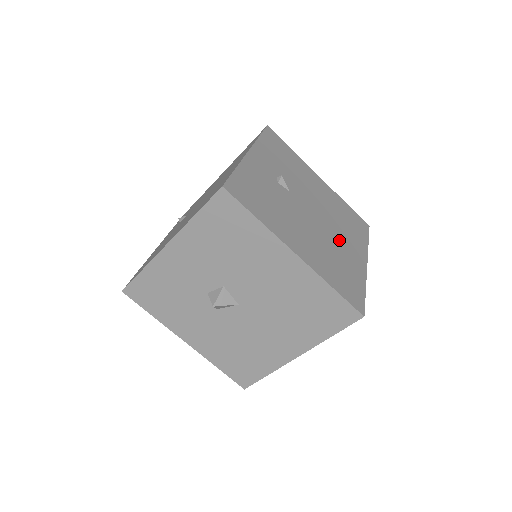
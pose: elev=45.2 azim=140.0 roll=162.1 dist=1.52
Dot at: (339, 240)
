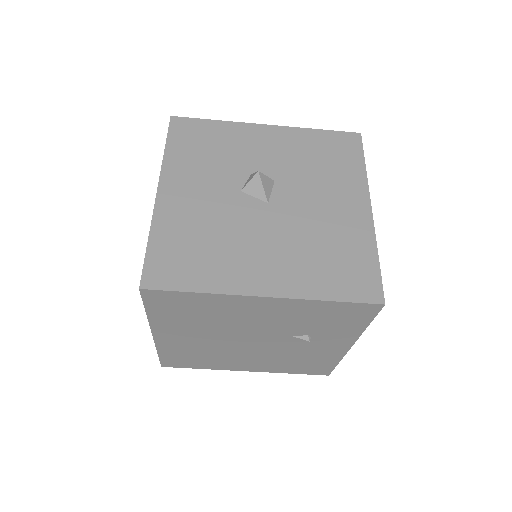
Dot at: occluded
